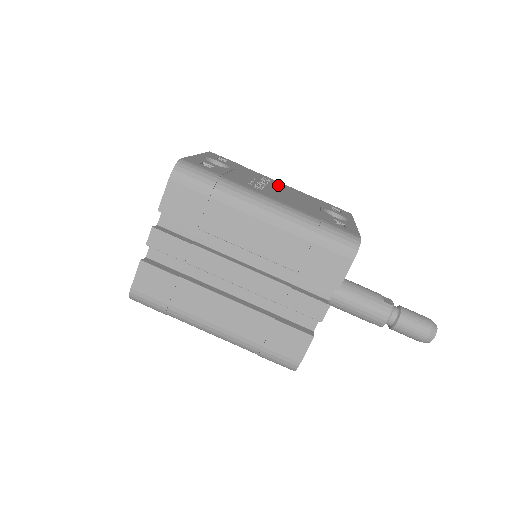
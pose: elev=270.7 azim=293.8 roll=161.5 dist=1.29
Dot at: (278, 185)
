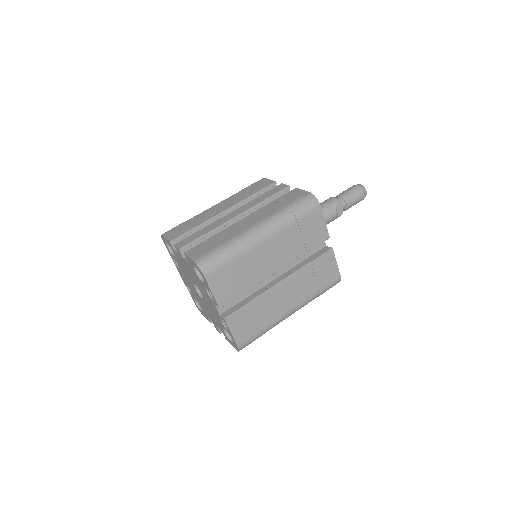
Dot at: occluded
